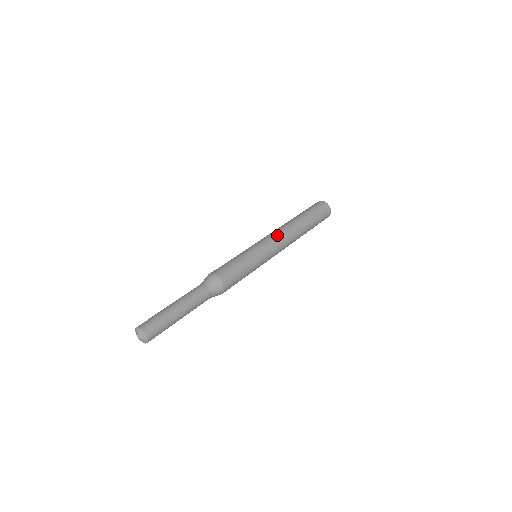
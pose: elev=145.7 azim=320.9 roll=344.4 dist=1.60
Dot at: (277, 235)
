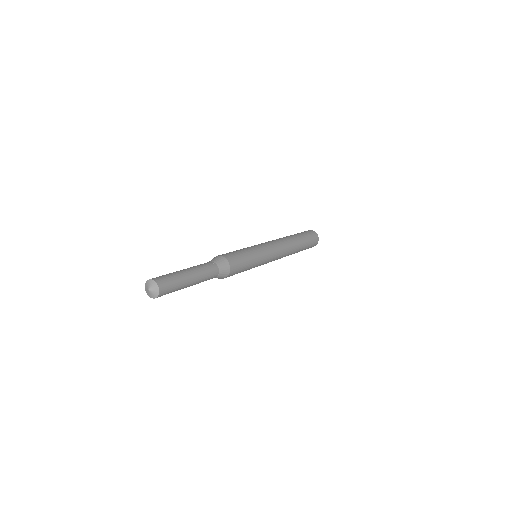
Dot at: (275, 242)
